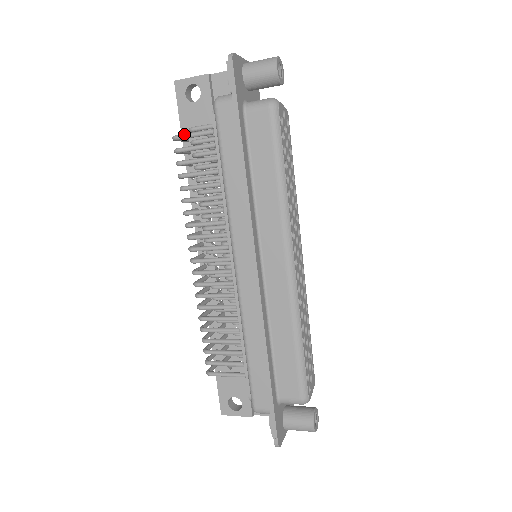
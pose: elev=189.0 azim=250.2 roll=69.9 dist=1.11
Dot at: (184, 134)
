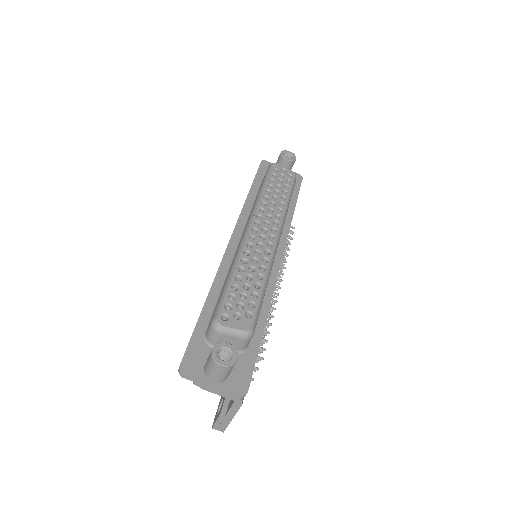
Dot at: occluded
